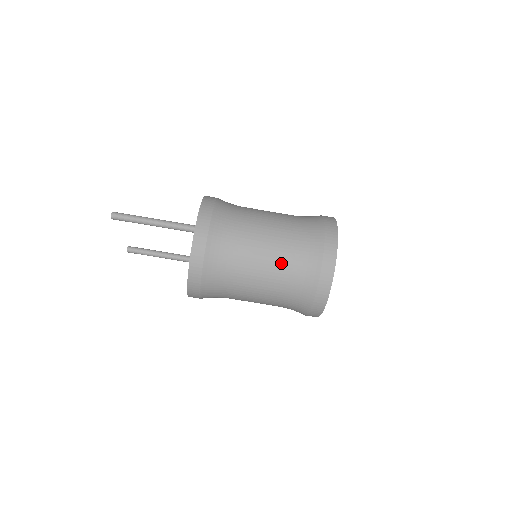
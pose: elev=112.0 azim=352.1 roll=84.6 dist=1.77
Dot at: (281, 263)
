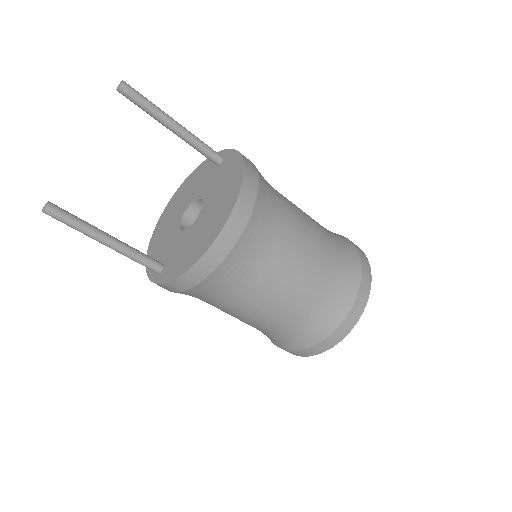
Dot at: (318, 223)
